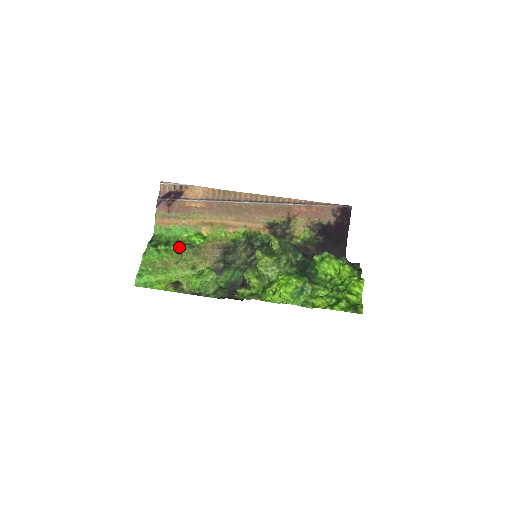
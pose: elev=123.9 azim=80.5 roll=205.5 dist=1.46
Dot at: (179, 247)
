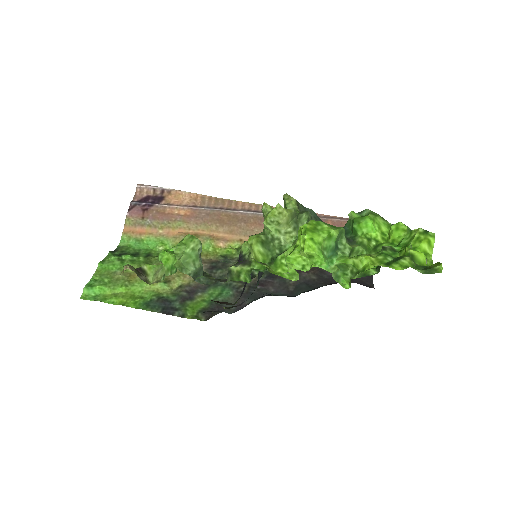
Dot at: (150, 259)
